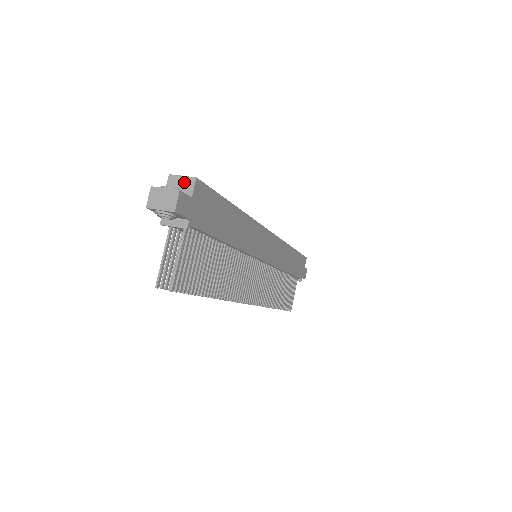
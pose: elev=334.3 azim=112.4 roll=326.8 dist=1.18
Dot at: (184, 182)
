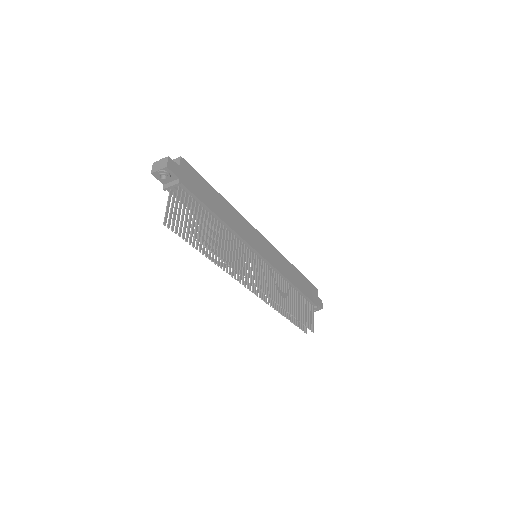
Dot at: occluded
